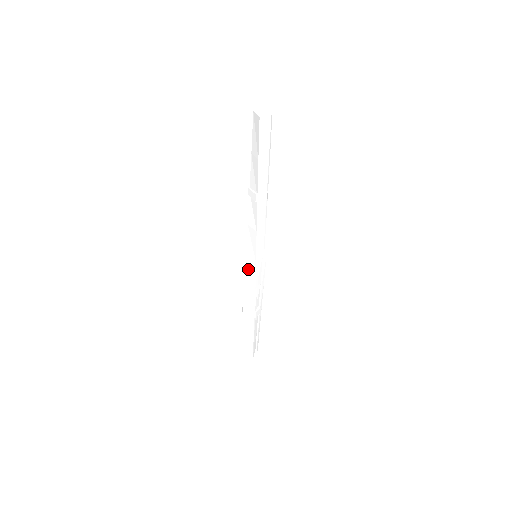
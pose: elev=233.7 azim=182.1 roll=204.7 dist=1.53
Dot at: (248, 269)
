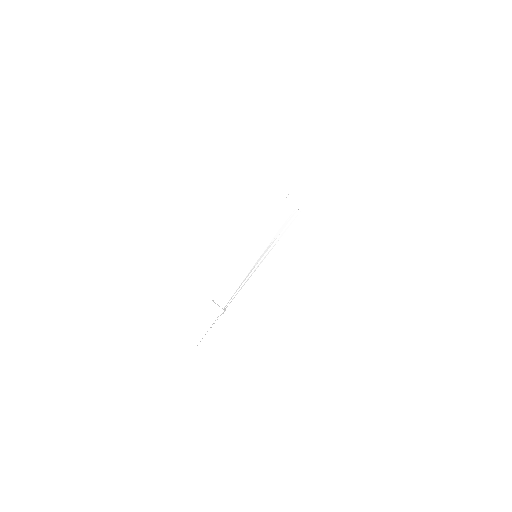
Dot at: (243, 265)
